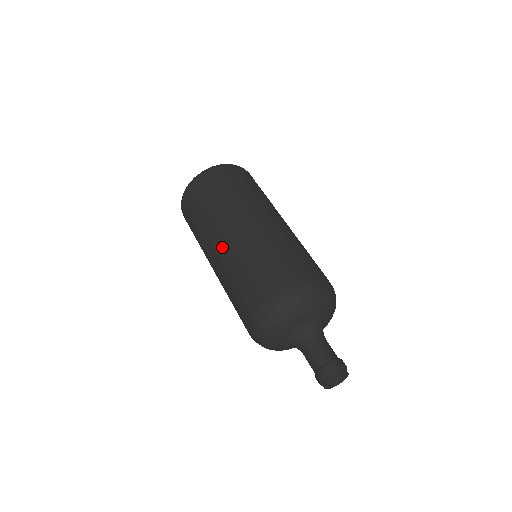
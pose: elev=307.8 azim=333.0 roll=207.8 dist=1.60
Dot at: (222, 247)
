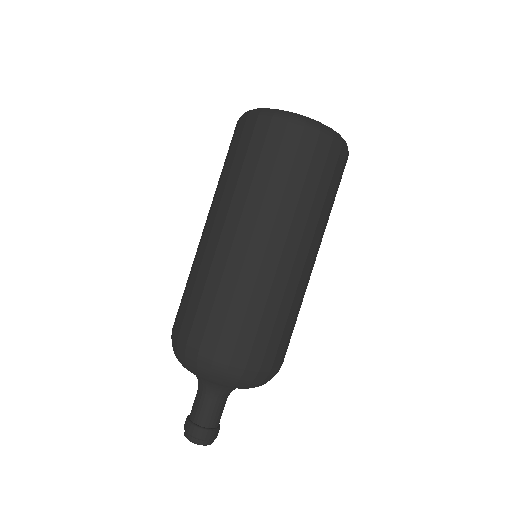
Dot at: (208, 235)
